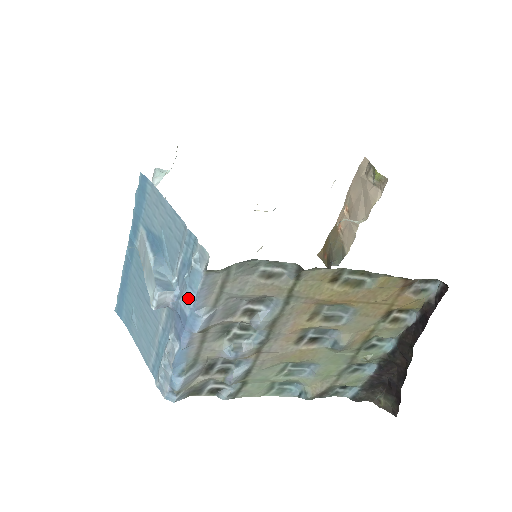
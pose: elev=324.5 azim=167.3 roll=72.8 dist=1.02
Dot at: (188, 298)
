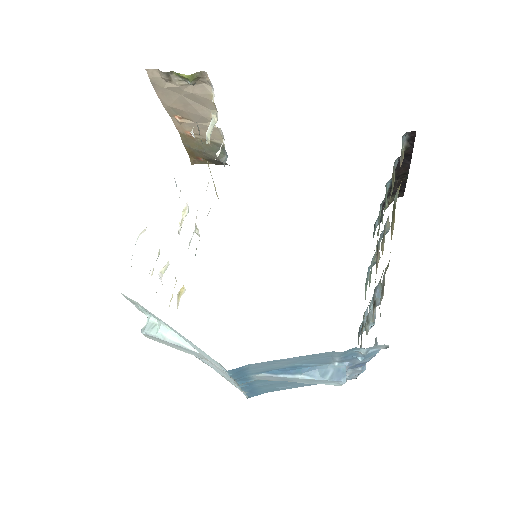
Dot at: (366, 360)
